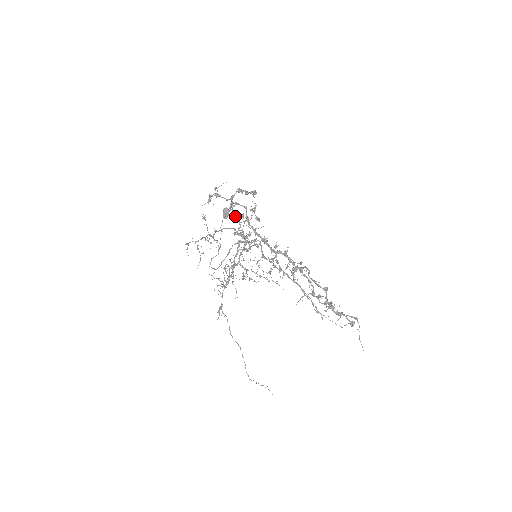
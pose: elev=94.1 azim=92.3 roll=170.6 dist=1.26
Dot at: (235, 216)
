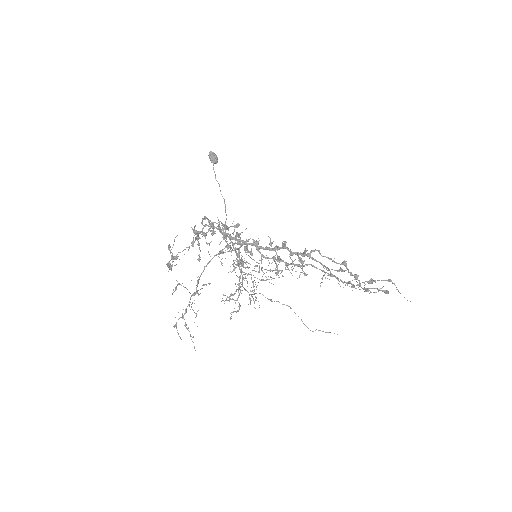
Dot at: occluded
